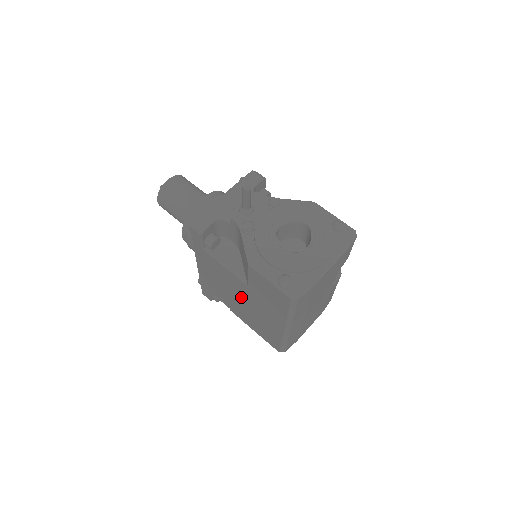
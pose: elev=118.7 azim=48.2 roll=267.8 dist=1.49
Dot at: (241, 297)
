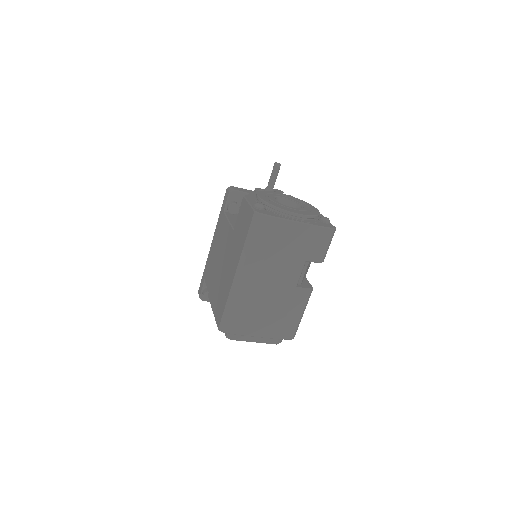
Dot at: (223, 257)
